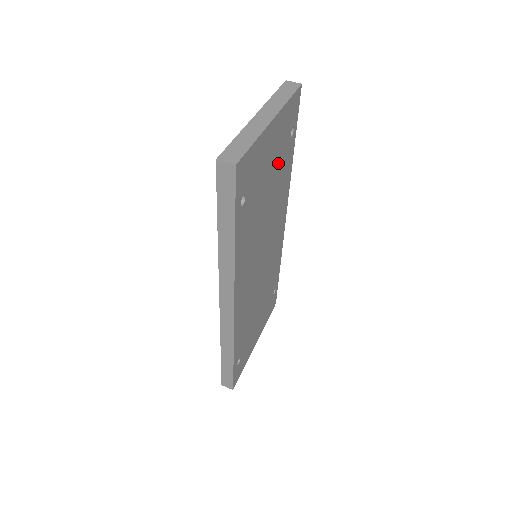
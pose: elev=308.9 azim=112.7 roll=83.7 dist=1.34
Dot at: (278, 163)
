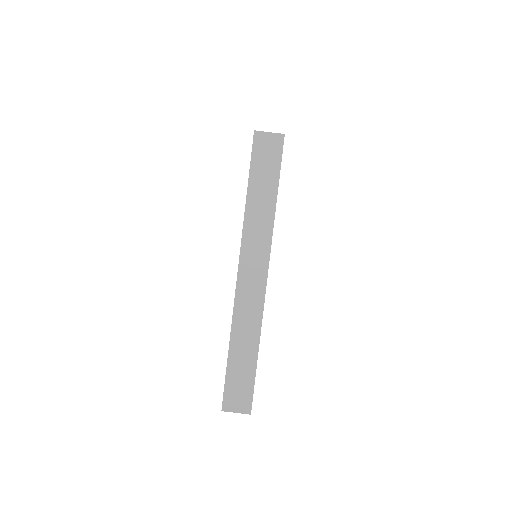
Dot at: occluded
